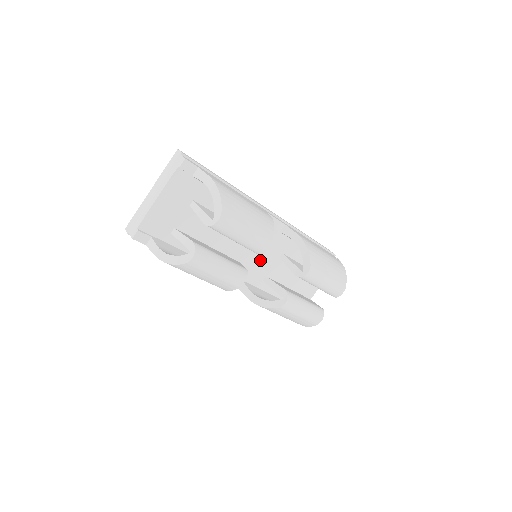
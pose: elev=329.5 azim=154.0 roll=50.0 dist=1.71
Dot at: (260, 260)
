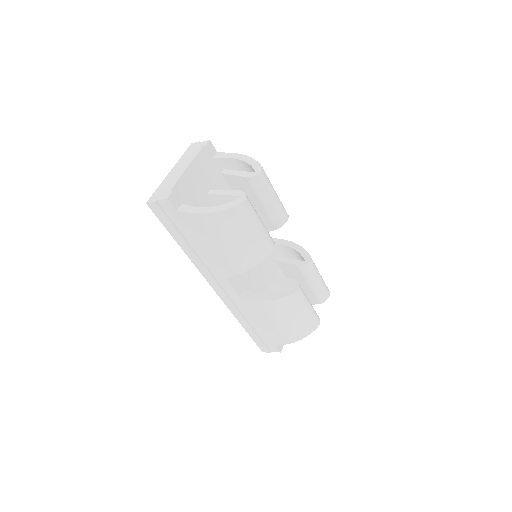
Dot at: (252, 271)
